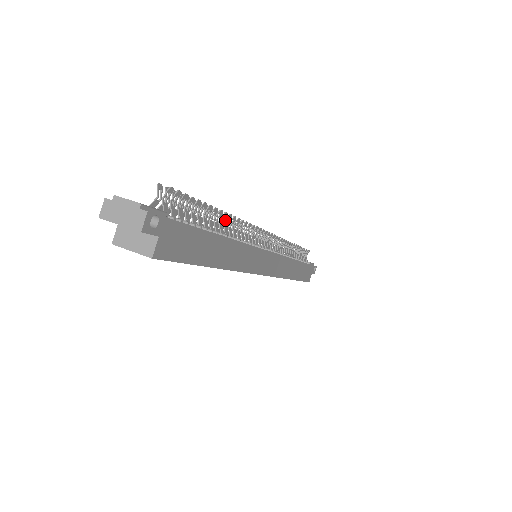
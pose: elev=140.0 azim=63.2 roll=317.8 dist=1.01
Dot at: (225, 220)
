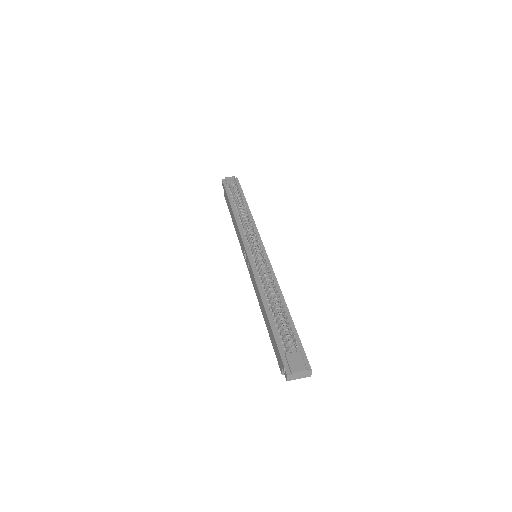
Dot at: occluded
